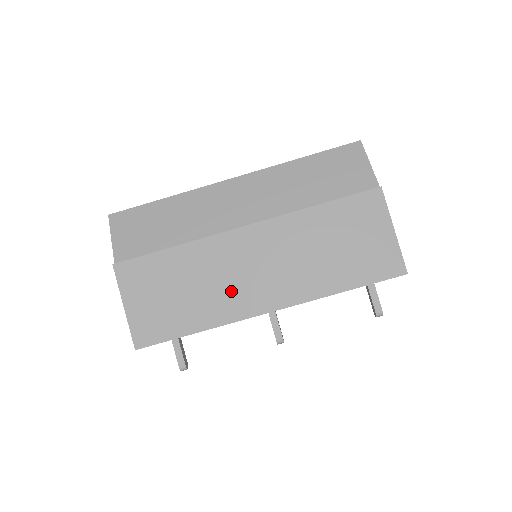
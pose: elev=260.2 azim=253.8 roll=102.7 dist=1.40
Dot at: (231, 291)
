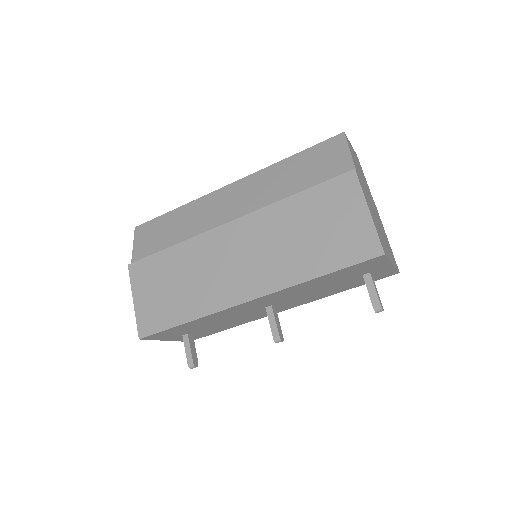
Dot at: (216, 282)
